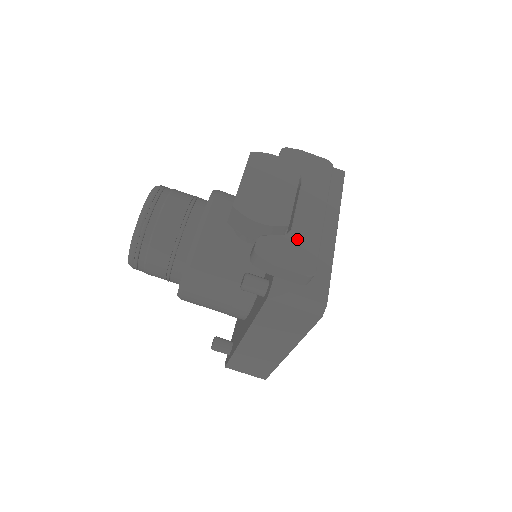
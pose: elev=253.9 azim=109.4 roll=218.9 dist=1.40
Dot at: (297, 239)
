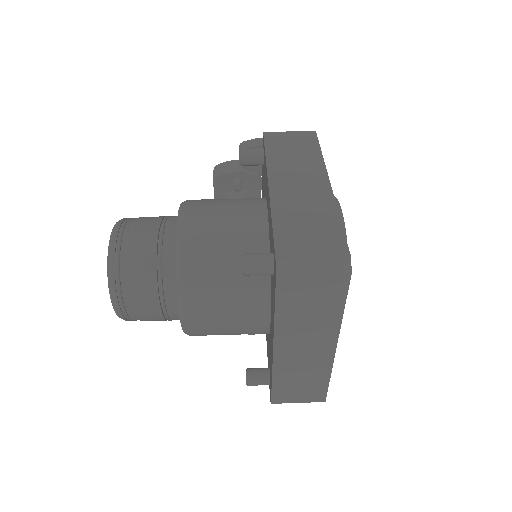
Dot at: occluded
